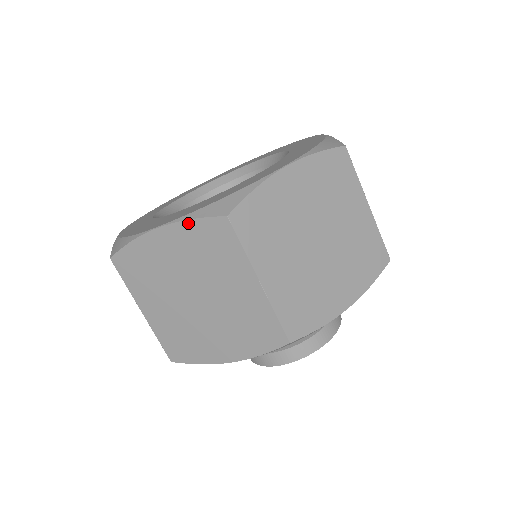
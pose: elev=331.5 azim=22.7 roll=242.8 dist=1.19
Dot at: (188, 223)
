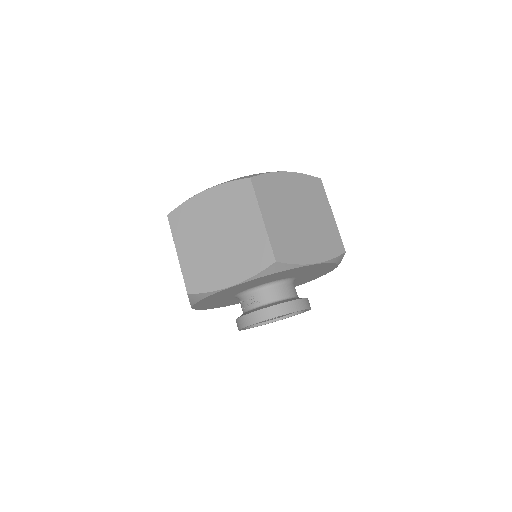
Dot at: (303, 175)
